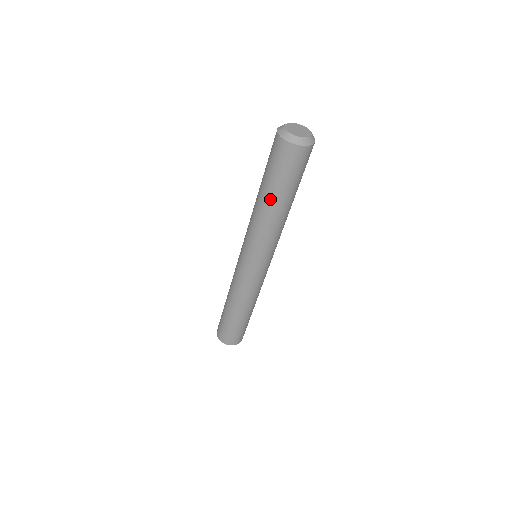
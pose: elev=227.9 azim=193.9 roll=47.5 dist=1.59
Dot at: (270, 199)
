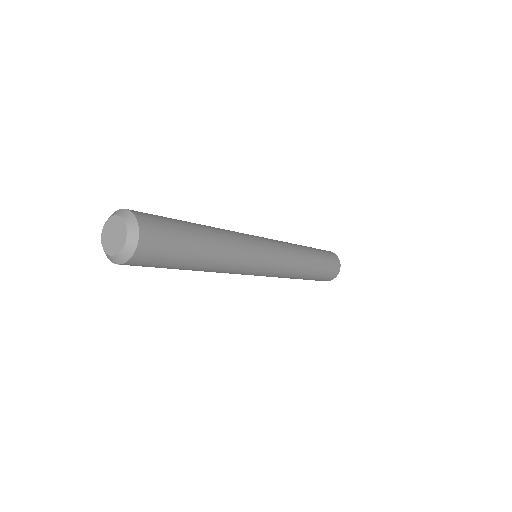
Dot at: occluded
